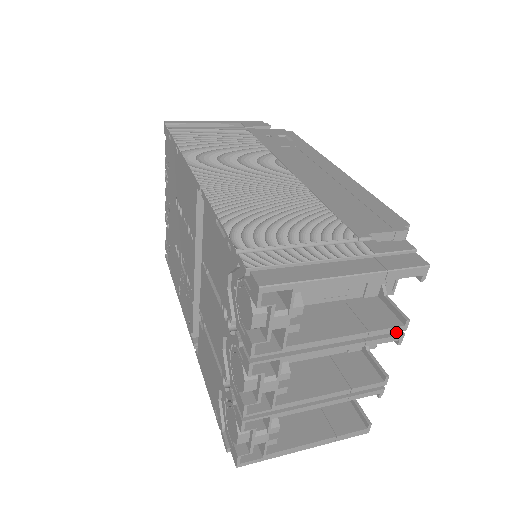
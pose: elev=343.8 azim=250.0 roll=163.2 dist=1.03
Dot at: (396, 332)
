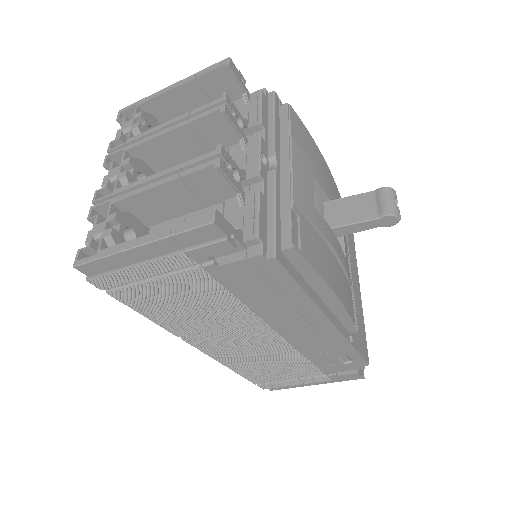
Dot at: (221, 109)
